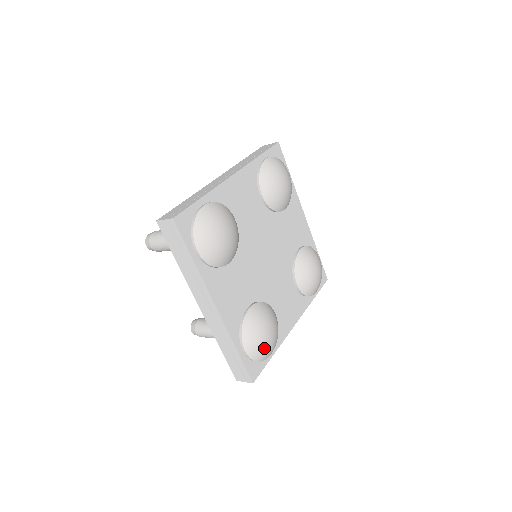
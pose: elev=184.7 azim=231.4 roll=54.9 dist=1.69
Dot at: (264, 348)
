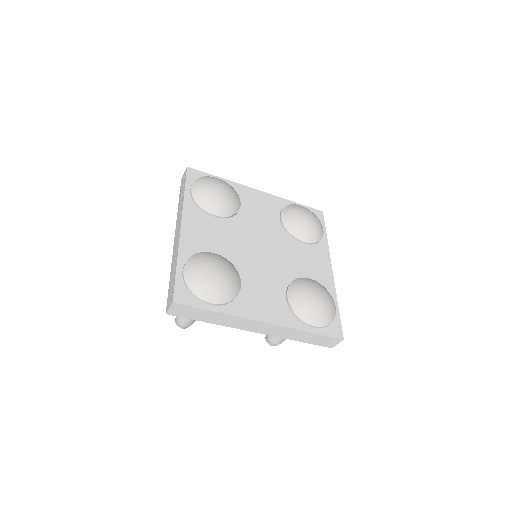
Dot at: (325, 310)
